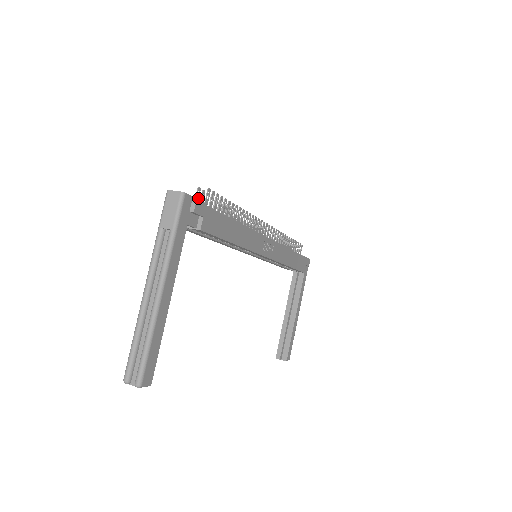
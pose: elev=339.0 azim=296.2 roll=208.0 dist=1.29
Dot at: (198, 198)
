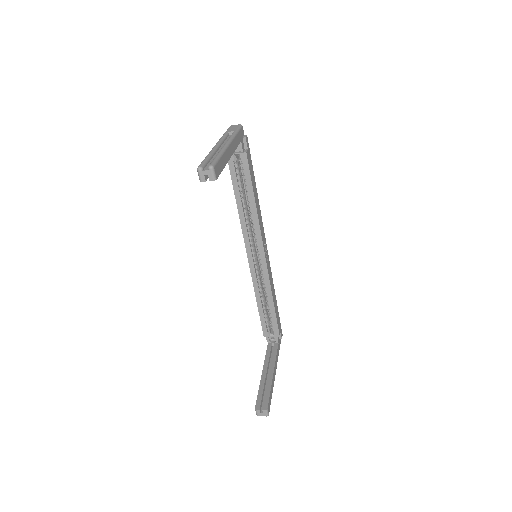
Dot at: occluded
